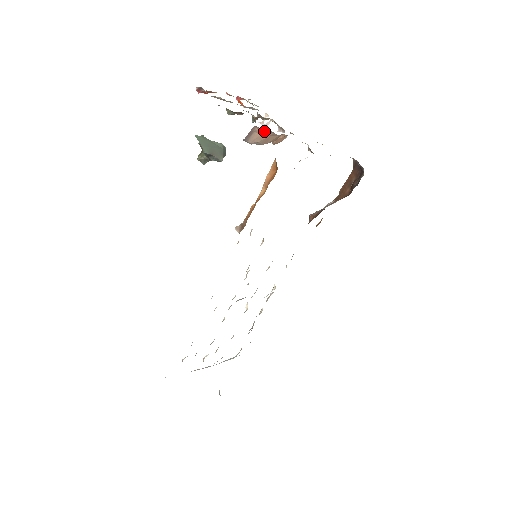
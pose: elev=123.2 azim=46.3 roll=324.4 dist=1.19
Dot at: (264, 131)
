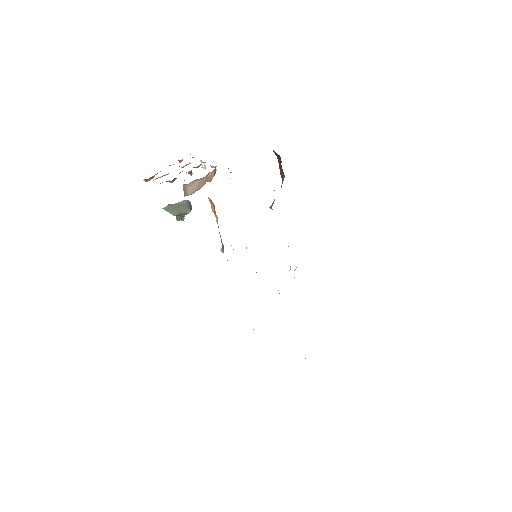
Dot at: (192, 182)
